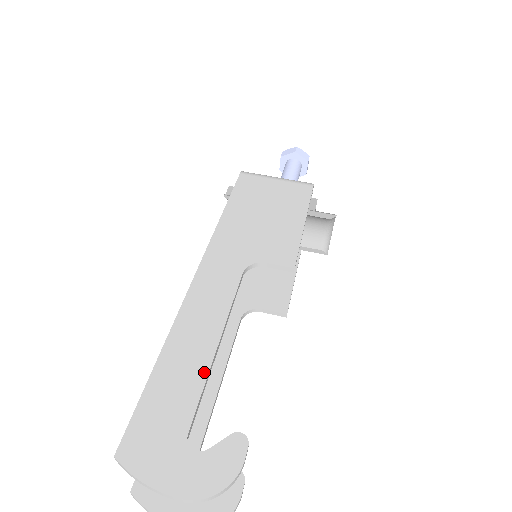
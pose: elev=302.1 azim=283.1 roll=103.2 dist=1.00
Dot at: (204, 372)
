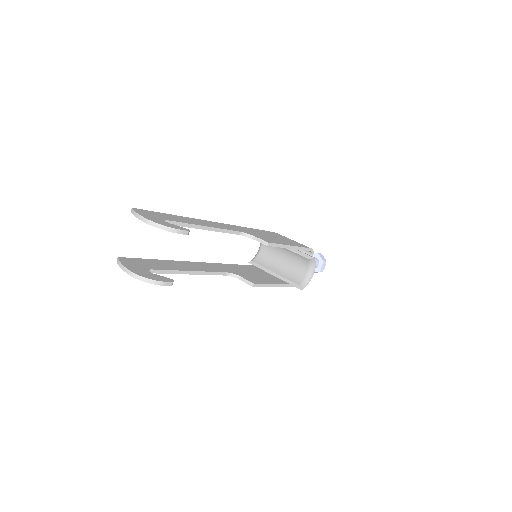
Dot at: (190, 223)
